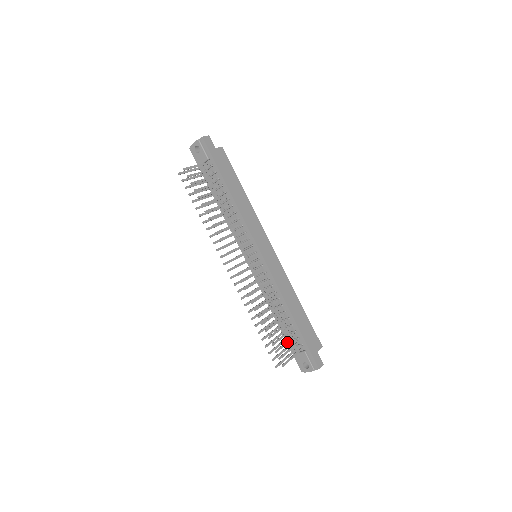
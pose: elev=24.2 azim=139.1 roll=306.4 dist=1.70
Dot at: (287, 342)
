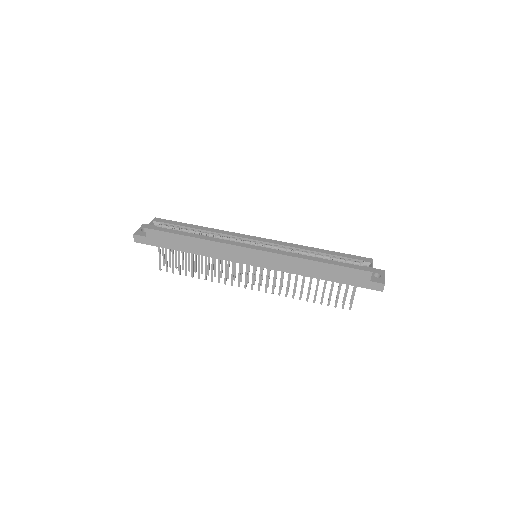
Dot at: (338, 292)
